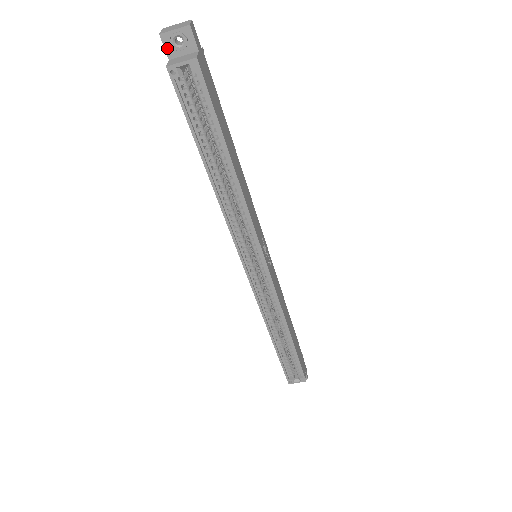
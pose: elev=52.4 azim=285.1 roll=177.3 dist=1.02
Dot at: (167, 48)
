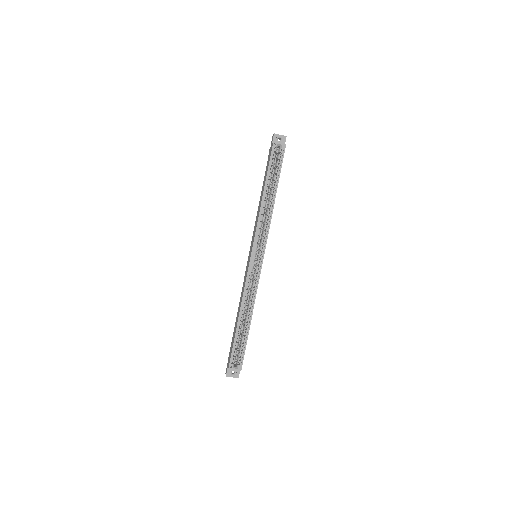
Dot at: (274, 139)
